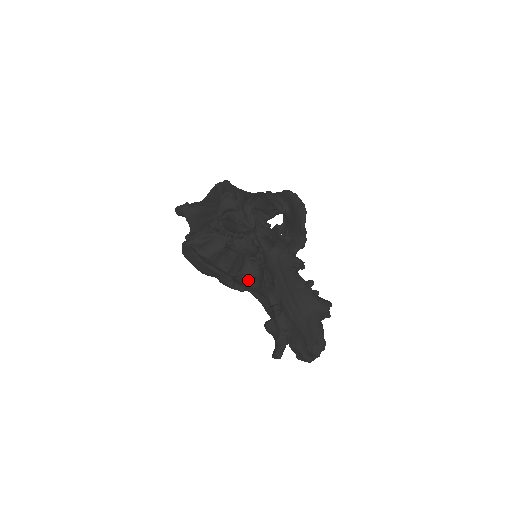
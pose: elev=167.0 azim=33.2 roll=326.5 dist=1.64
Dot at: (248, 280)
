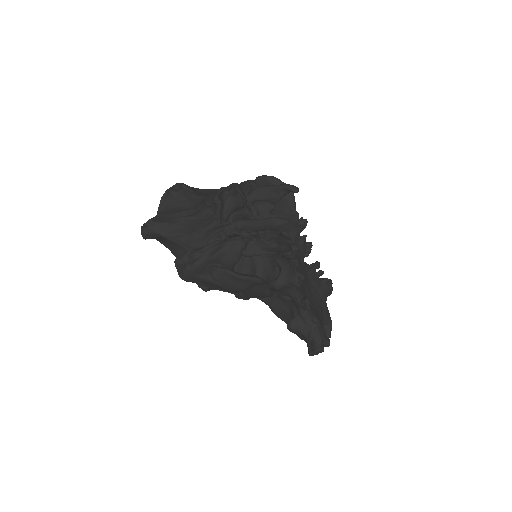
Dot at: (271, 282)
